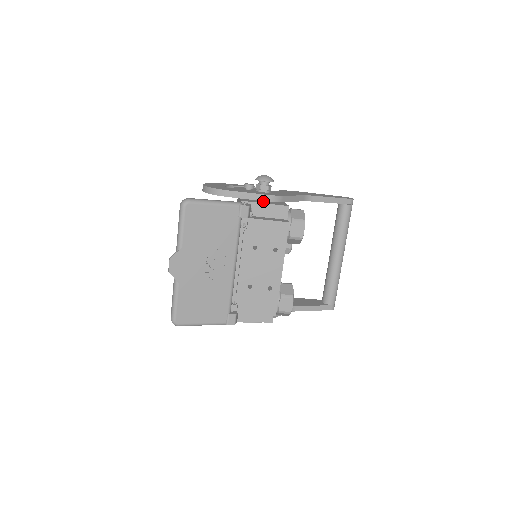
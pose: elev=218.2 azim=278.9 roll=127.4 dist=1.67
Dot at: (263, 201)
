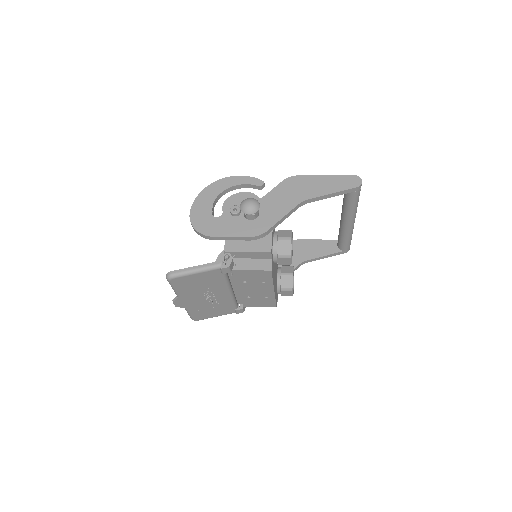
Dot at: (247, 240)
